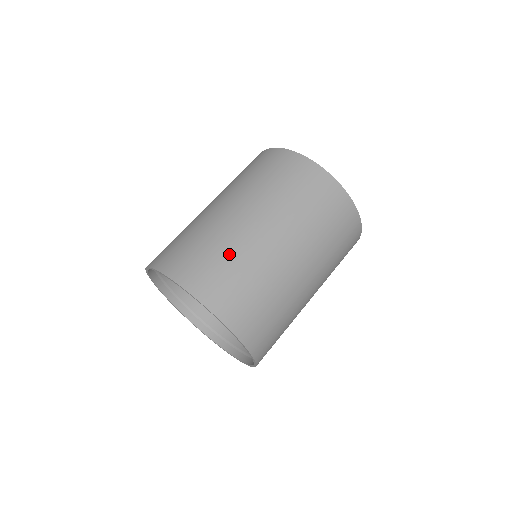
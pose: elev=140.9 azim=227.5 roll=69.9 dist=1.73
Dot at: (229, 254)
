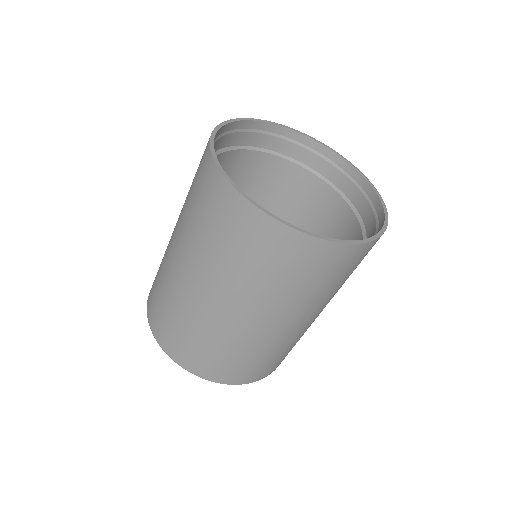
Dot at: (202, 336)
